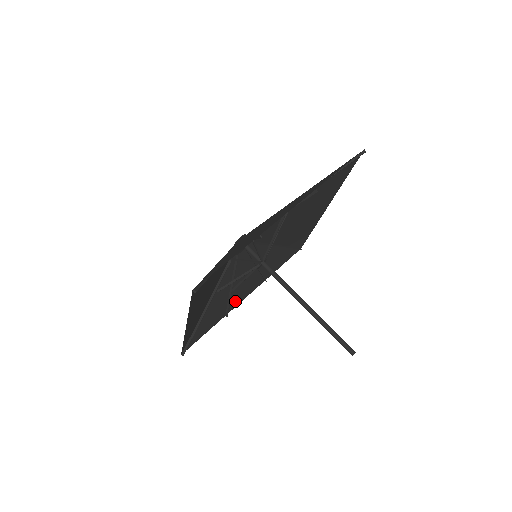
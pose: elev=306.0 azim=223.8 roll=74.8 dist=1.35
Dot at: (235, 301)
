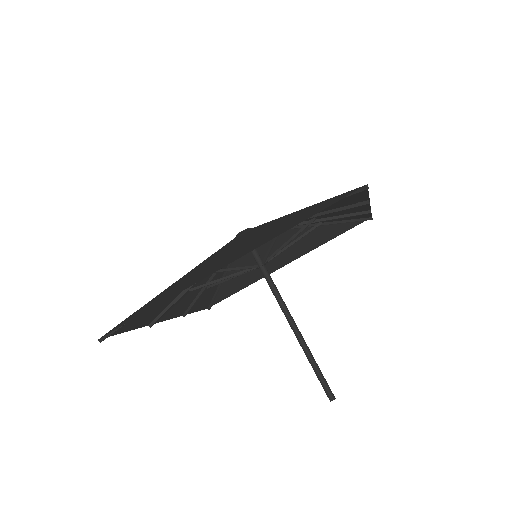
Dot at: (165, 313)
